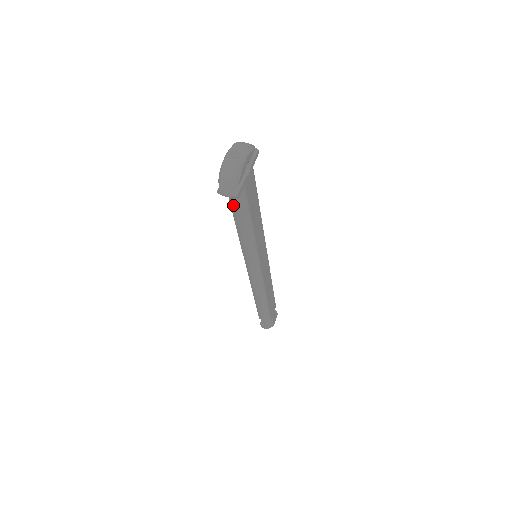
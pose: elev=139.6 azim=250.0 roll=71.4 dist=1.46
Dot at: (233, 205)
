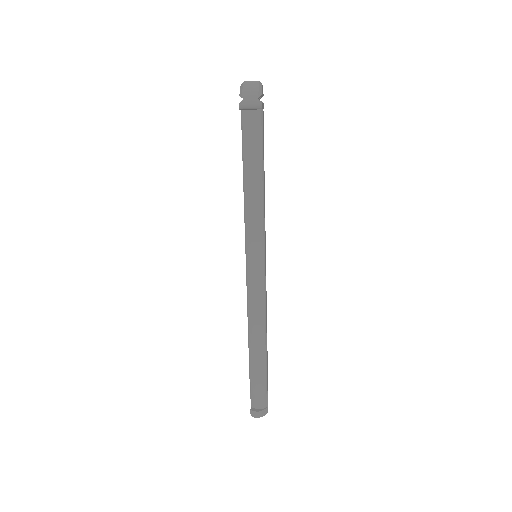
Dot at: (247, 142)
